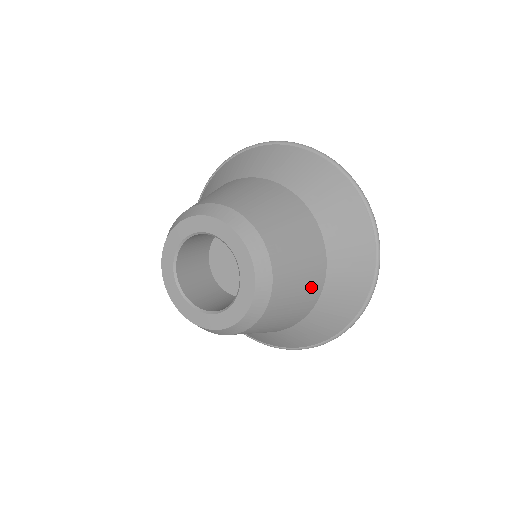
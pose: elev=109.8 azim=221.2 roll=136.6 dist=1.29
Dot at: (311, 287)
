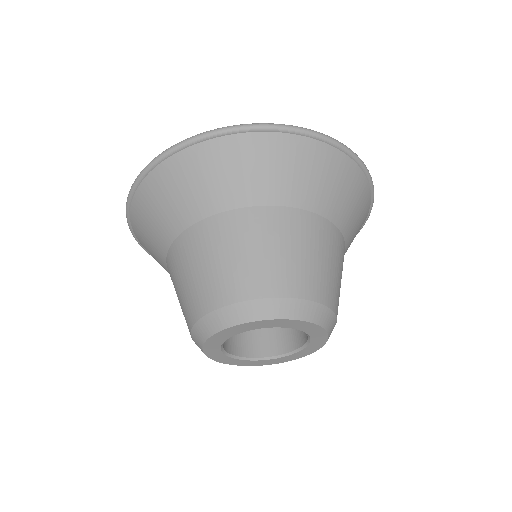
Dot at: (337, 250)
